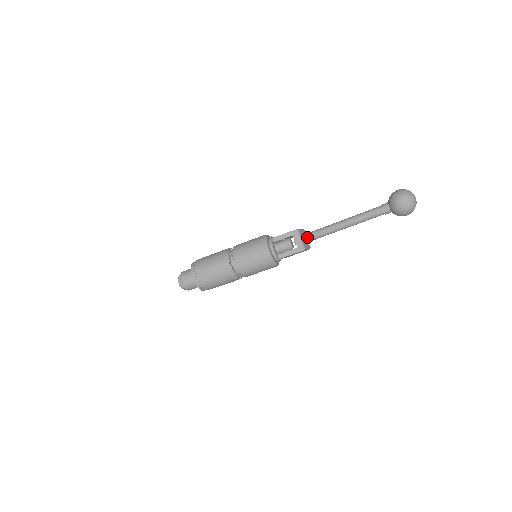
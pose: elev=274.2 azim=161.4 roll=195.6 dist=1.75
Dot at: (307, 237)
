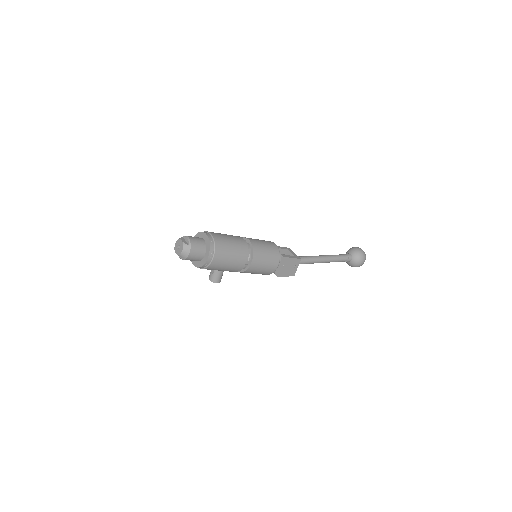
Dot at: occluded
